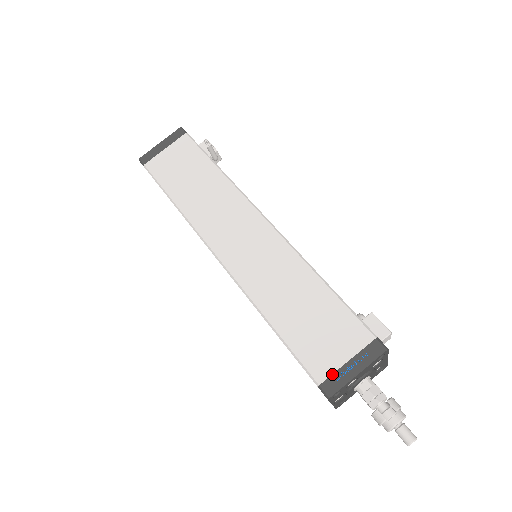
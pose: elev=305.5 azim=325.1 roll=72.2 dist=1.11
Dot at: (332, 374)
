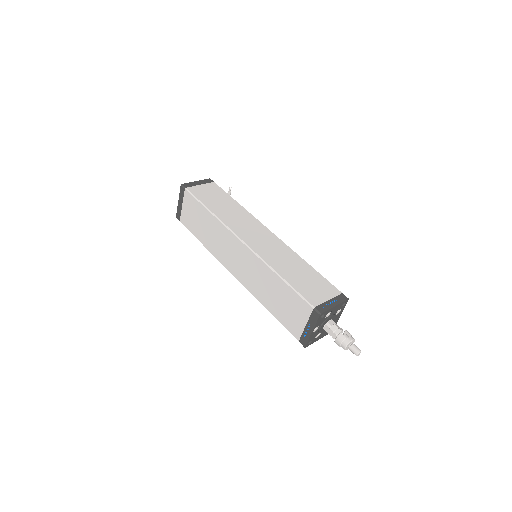
Dot at: (321, 304)
